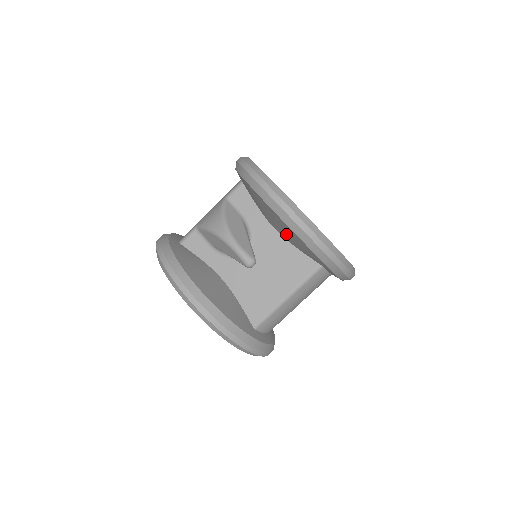
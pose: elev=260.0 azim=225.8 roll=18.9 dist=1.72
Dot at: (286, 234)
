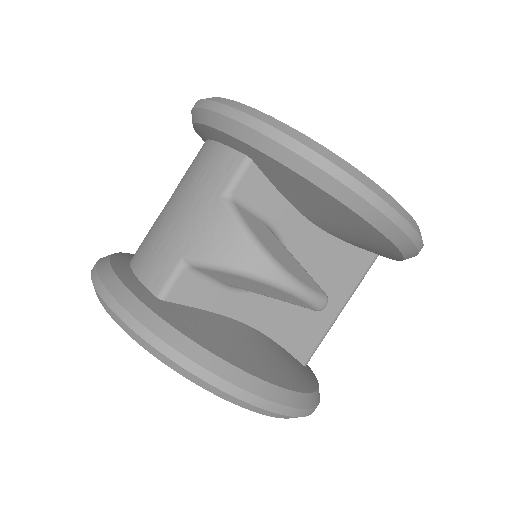
Dot at: (352, 237)
